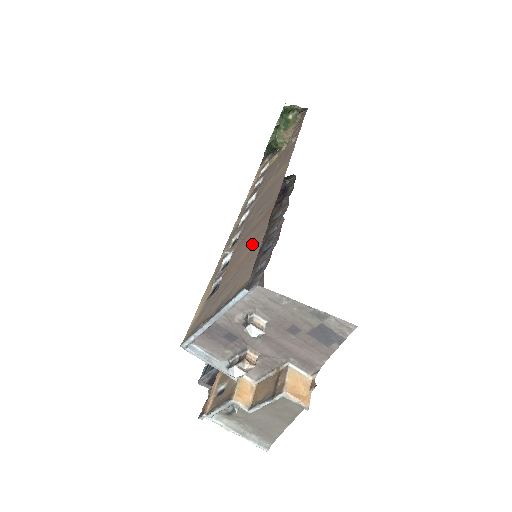
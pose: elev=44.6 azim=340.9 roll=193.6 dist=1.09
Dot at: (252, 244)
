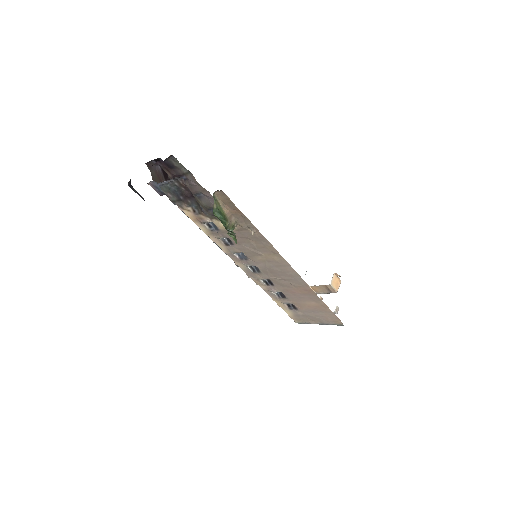
Dot at: (313, 302)
